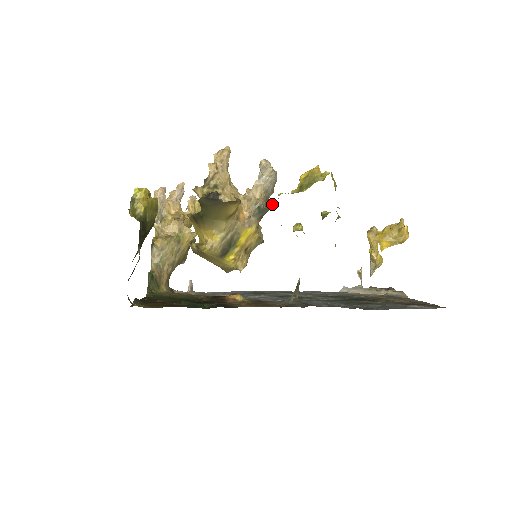
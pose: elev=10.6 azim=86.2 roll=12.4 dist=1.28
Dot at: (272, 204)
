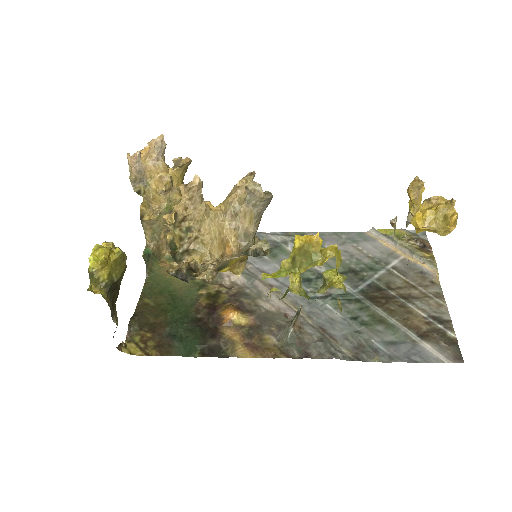
Dot at: occluded
